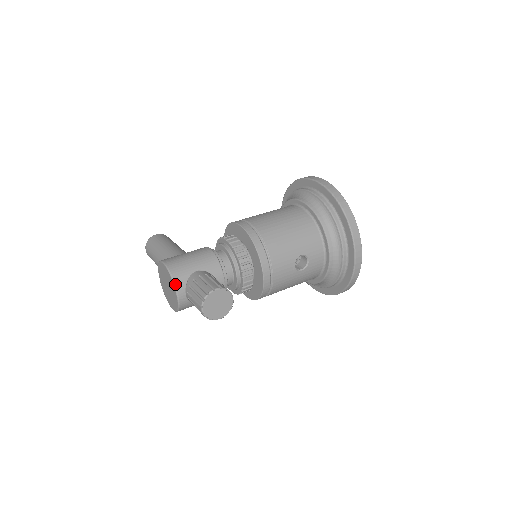
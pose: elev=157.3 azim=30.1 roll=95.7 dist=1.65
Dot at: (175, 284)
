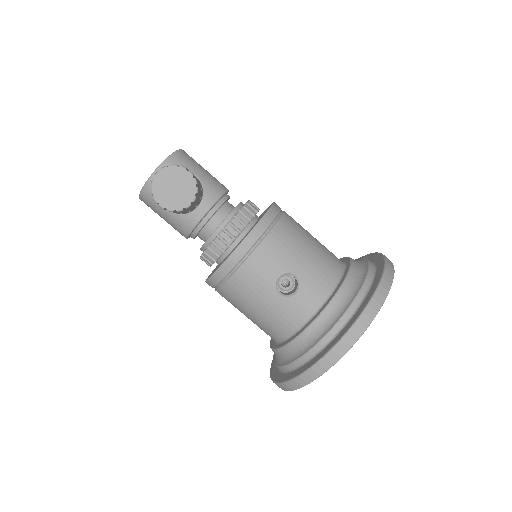
Dot at: (168, 159)
